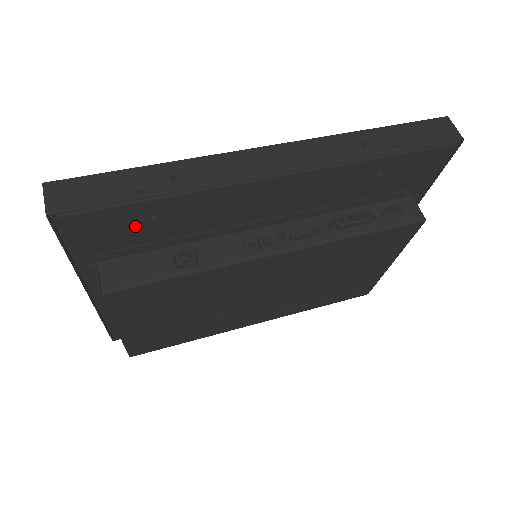
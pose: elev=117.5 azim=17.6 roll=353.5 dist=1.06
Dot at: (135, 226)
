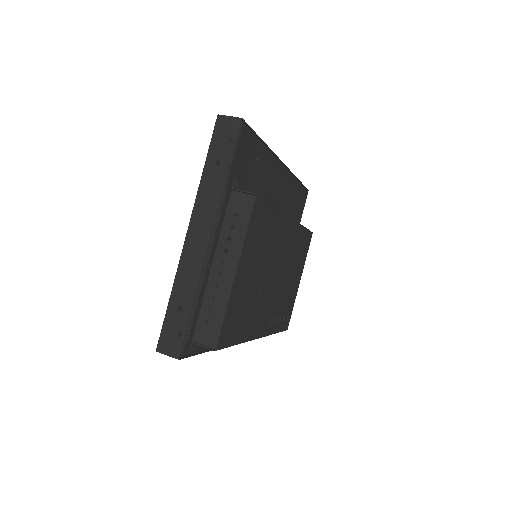
Dot at: (252, 163)
